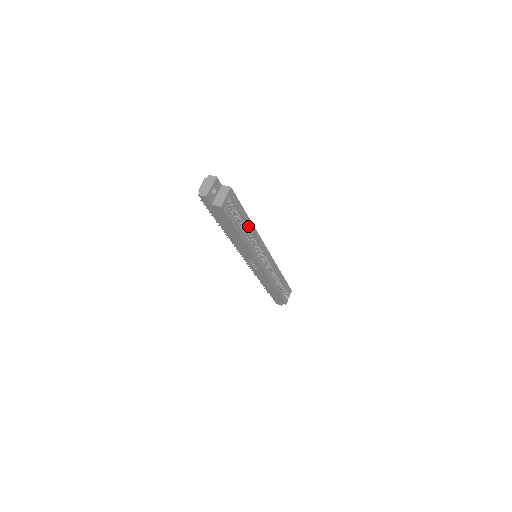
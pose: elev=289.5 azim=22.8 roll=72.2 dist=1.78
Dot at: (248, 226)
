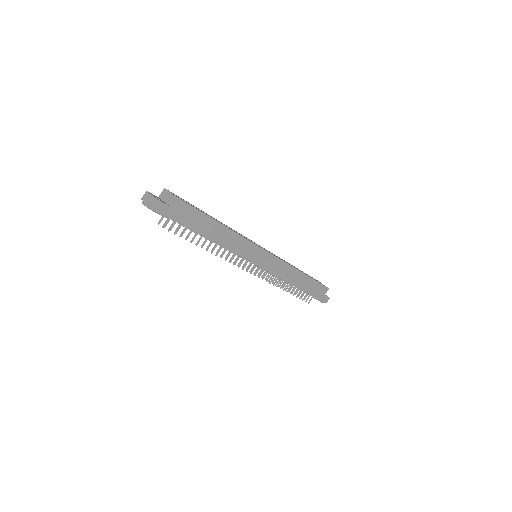
Dot at: occluded
